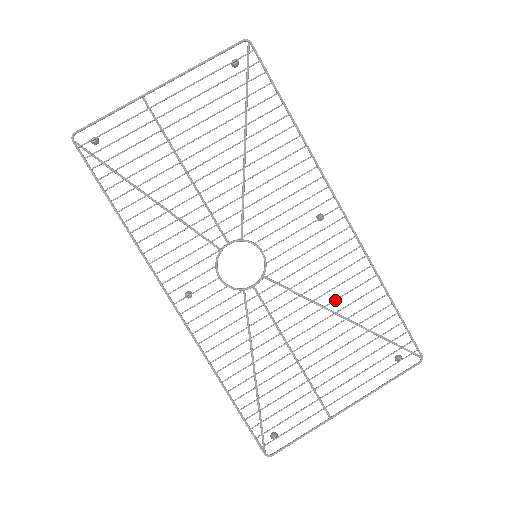
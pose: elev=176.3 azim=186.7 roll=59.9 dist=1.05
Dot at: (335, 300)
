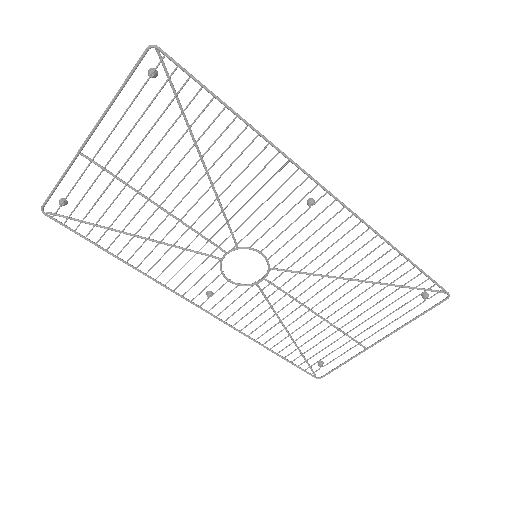
Dot at: (346, 271)
